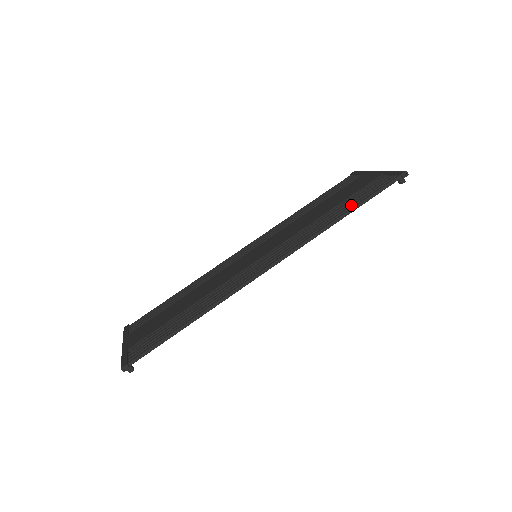
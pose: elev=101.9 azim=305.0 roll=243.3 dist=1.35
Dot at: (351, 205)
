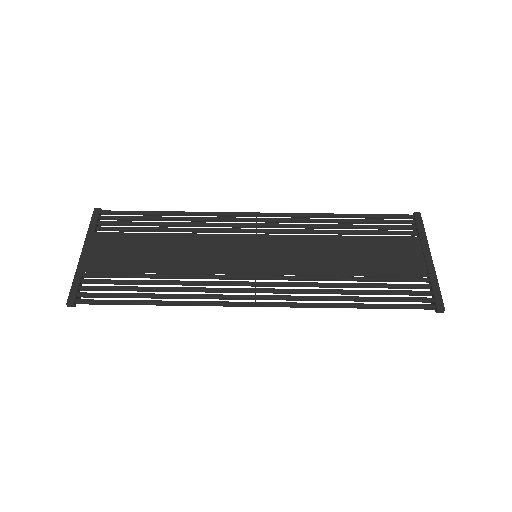
Dot at: (371, 298)
